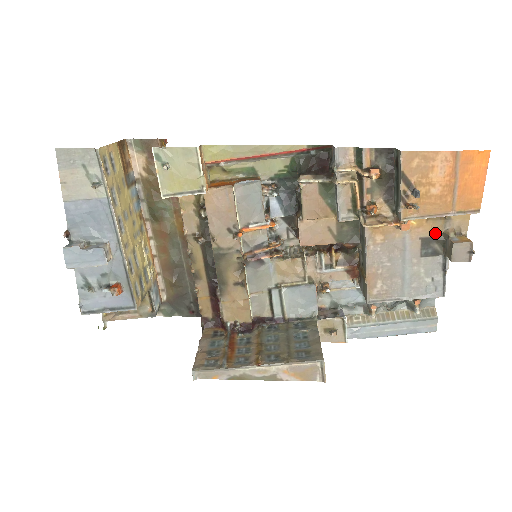
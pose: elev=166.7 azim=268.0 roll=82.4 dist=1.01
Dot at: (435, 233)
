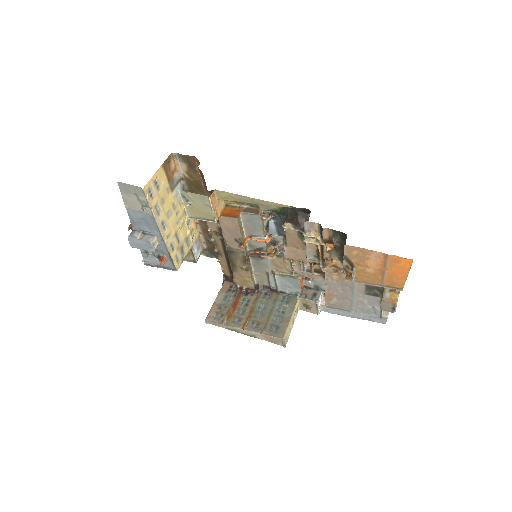
Dot at: occluded
